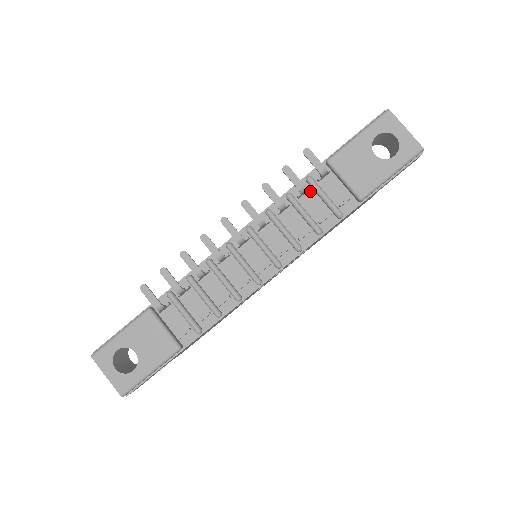
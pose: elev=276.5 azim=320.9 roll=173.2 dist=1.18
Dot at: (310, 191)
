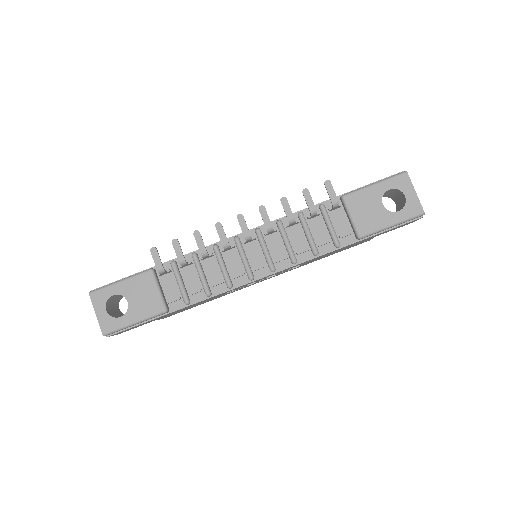
Dot at: (319, 217)
